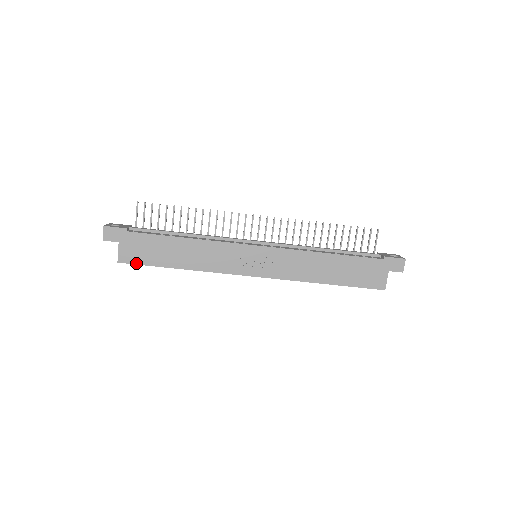
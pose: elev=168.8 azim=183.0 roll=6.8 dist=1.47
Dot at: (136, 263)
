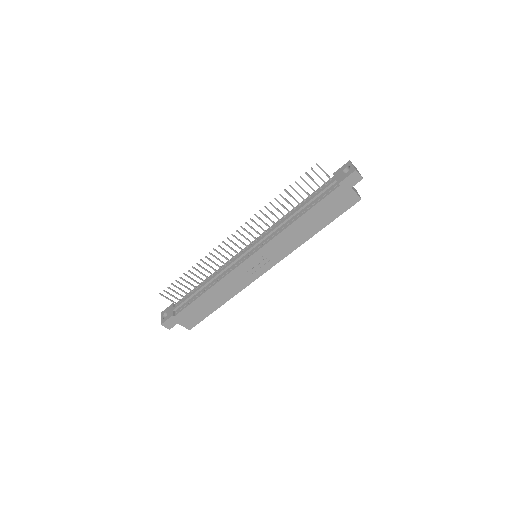
Dot at: (198, 322)
